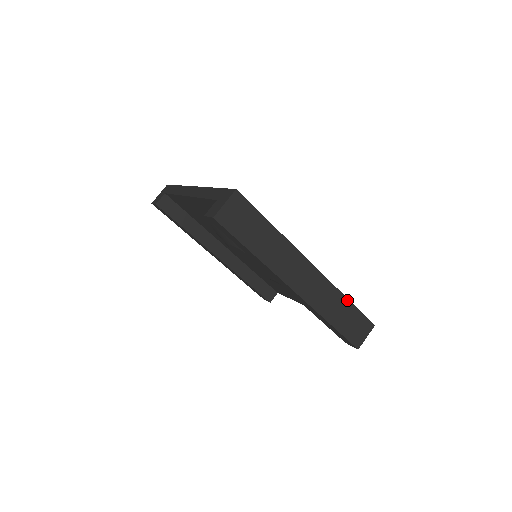
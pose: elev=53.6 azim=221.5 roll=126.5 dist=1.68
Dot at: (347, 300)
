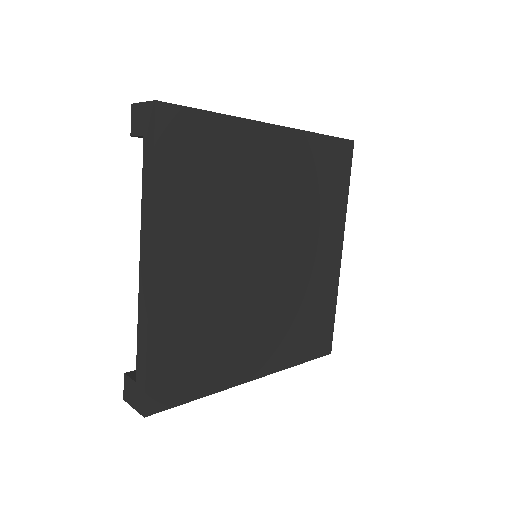
Dot at: (298, 364)
